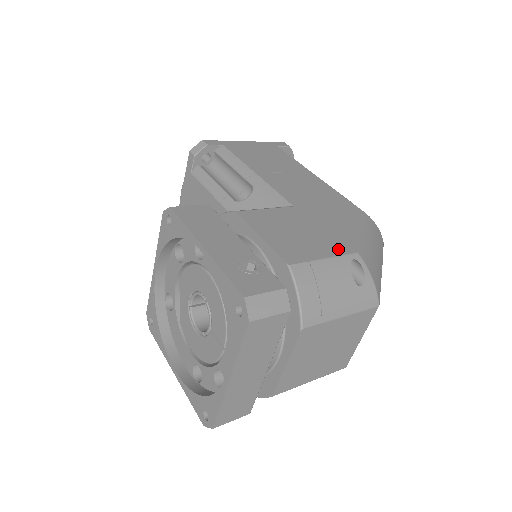
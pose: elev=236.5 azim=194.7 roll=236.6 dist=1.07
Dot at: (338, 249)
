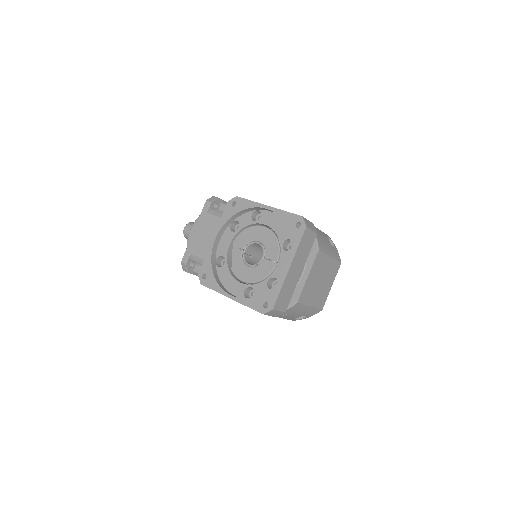
Dot at: occluded
